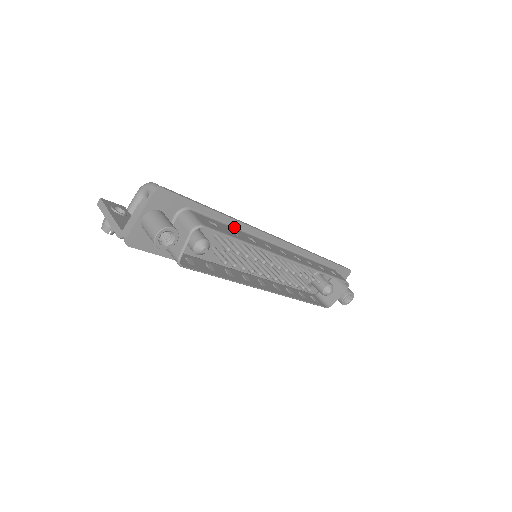
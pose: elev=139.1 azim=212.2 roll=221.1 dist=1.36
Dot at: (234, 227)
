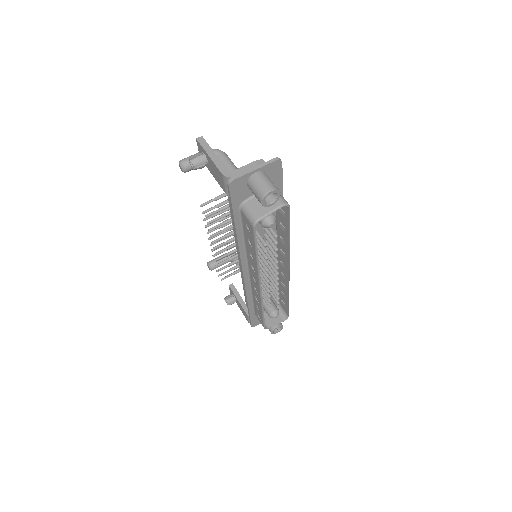
Dot at: occluded
